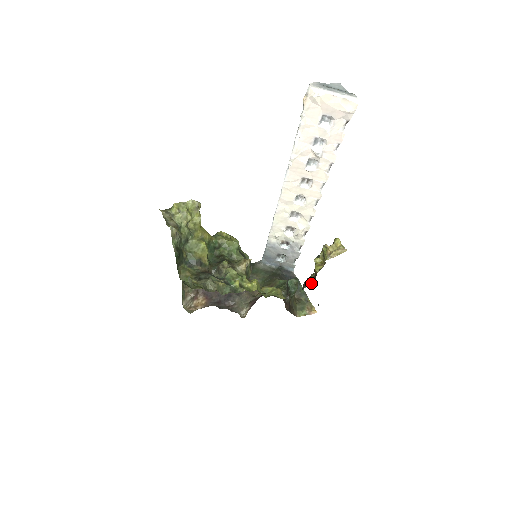
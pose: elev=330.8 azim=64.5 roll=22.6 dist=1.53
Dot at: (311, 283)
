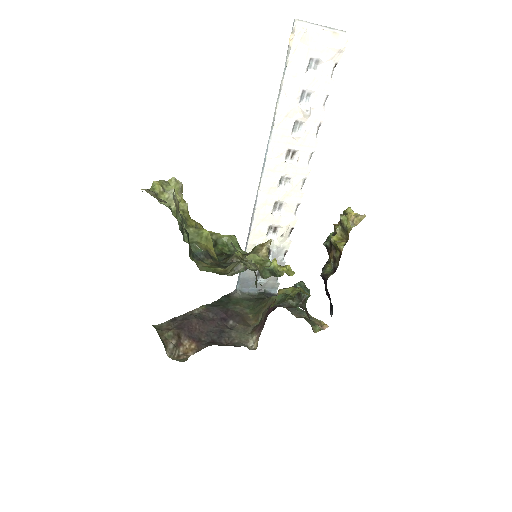
Dot at: (332, 271)
